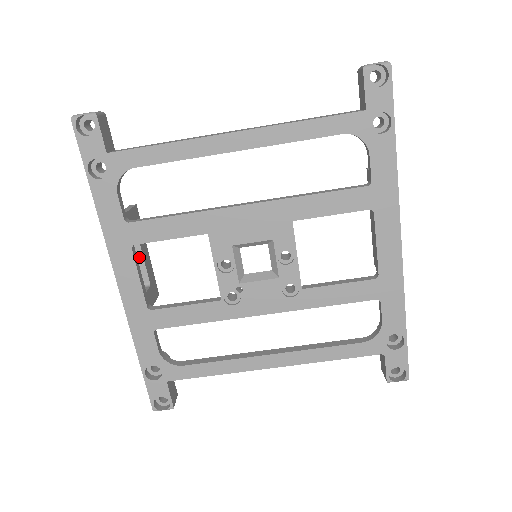
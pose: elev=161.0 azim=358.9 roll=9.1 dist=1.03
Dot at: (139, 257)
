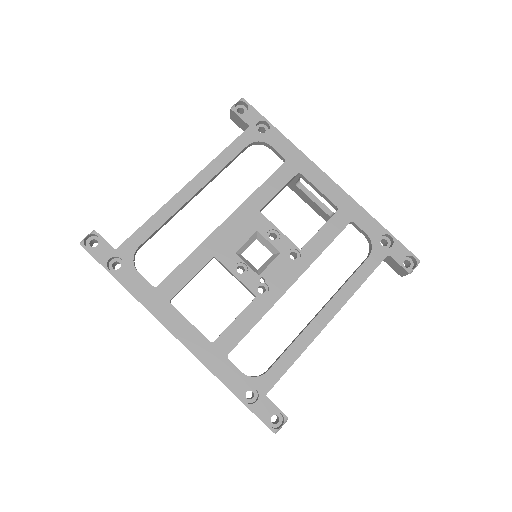
Dot at: occluded
